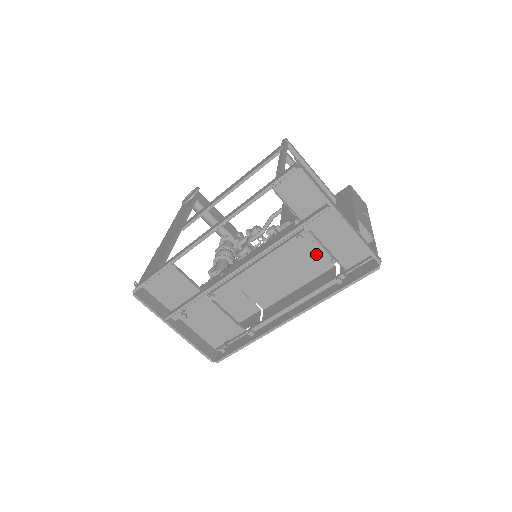
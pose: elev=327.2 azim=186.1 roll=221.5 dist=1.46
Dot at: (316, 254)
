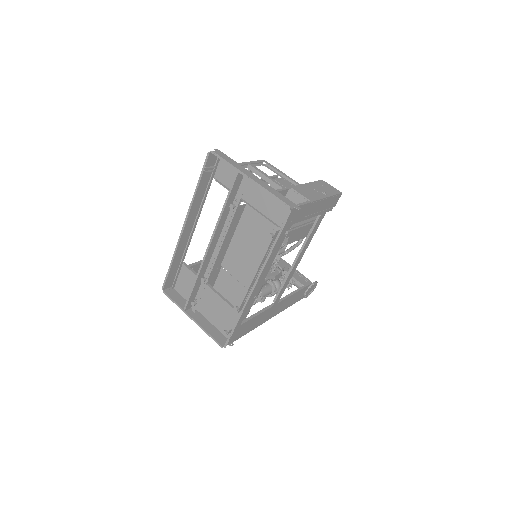
Dot at: (270, 228)
